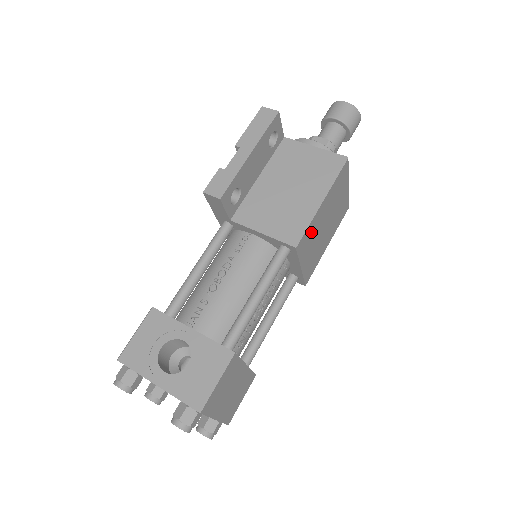
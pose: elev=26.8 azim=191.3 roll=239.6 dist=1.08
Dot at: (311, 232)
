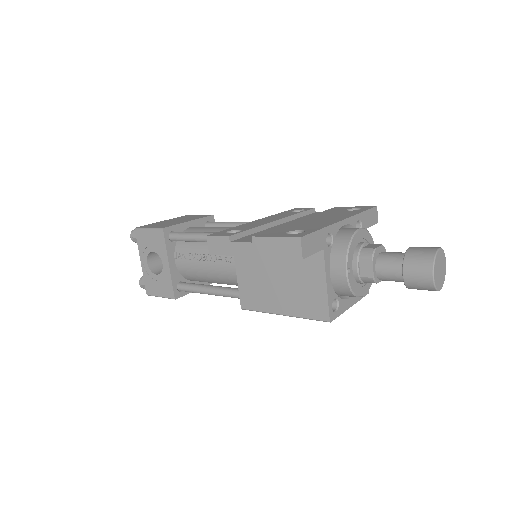
Dot at: occluded
